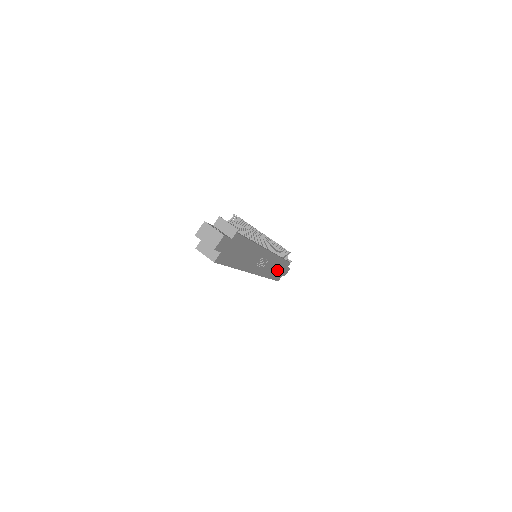
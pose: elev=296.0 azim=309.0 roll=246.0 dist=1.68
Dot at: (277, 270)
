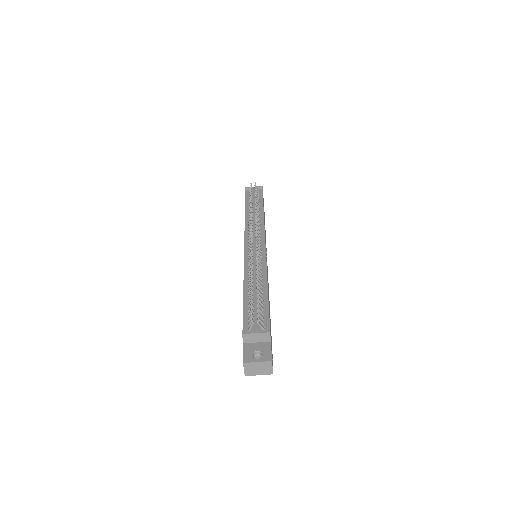
Dot at: (264, 217)
